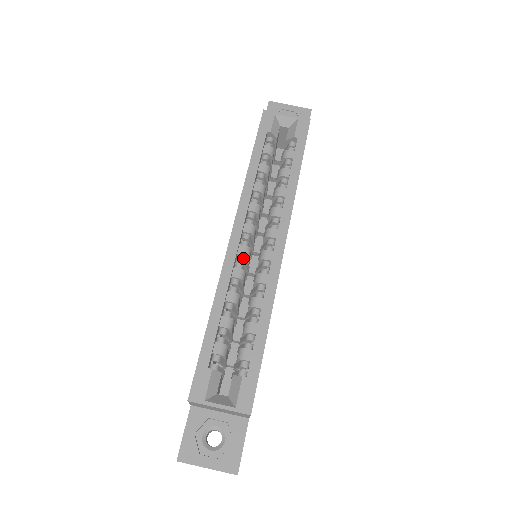
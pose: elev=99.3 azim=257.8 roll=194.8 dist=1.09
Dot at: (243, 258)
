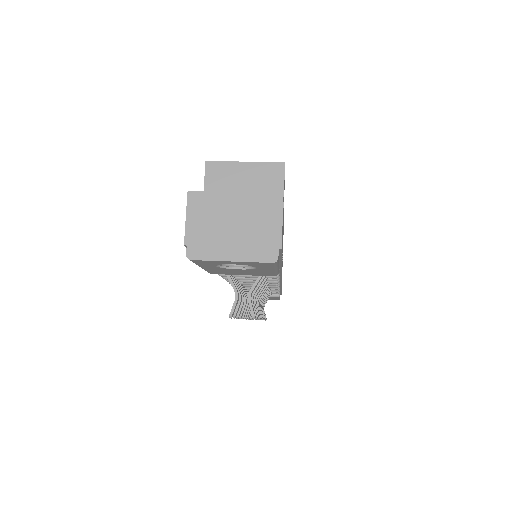
Dot at: occluded
